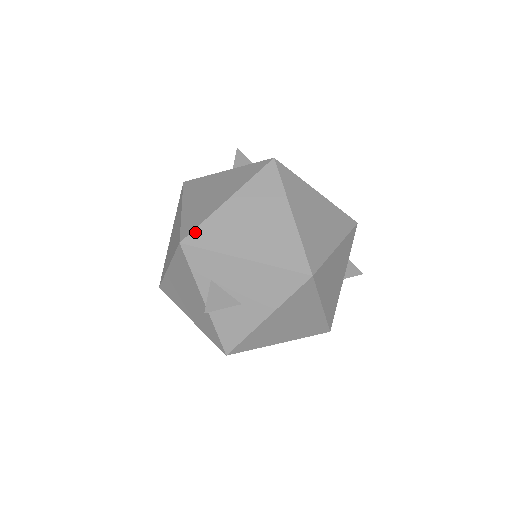
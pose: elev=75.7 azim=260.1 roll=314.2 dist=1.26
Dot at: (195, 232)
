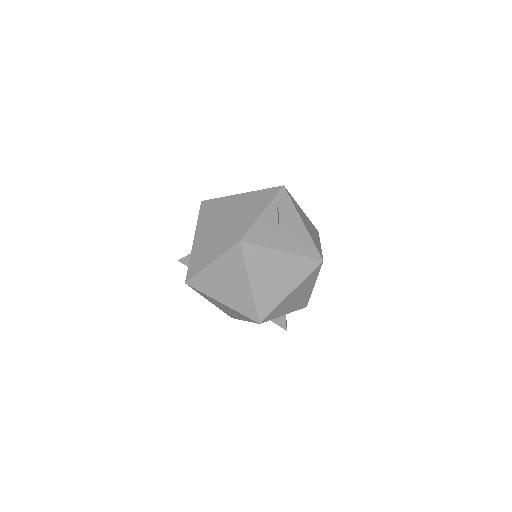
Dot at: occluded
